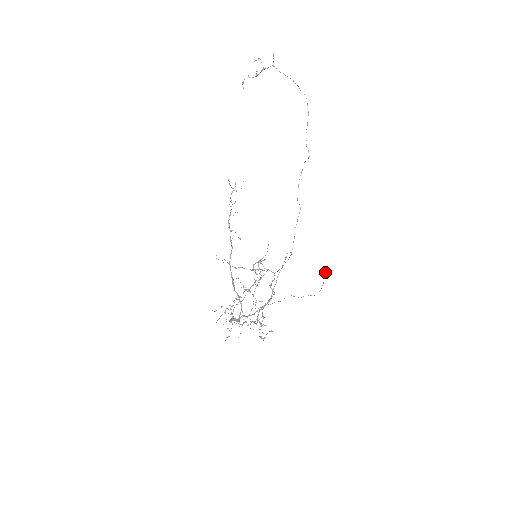
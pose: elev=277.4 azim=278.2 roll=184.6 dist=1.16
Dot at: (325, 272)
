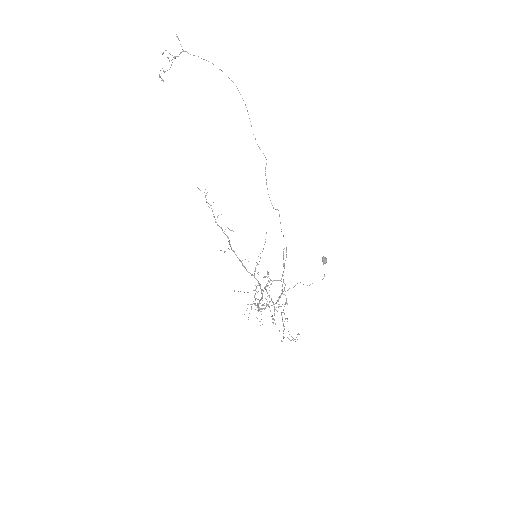
Dot at: (322, 260)
